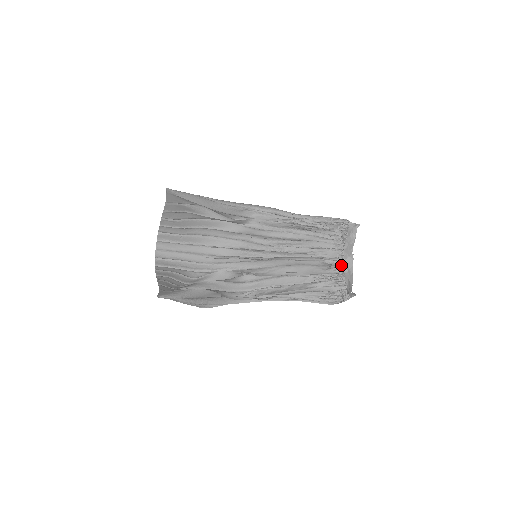
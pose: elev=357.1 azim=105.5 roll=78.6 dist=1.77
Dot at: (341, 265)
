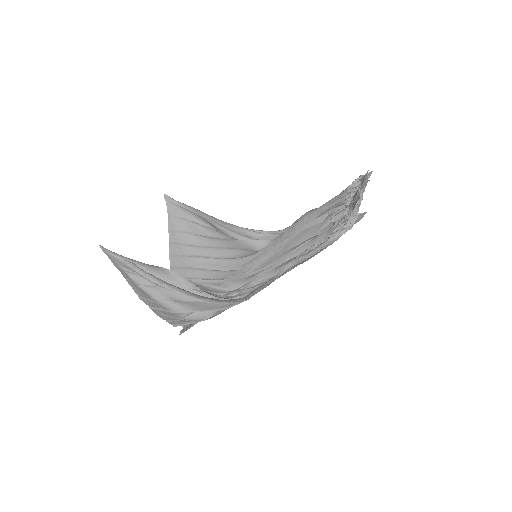
Dot at: occluded
